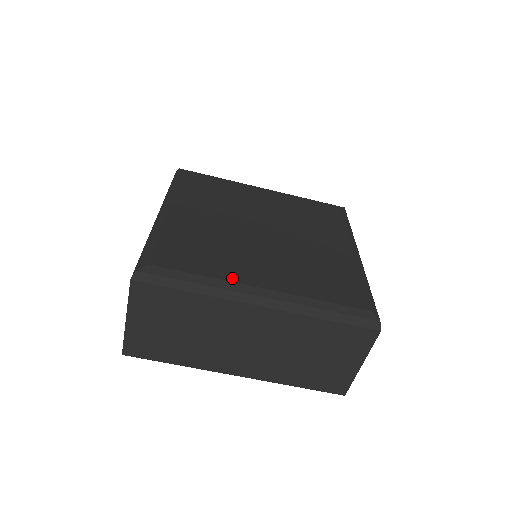
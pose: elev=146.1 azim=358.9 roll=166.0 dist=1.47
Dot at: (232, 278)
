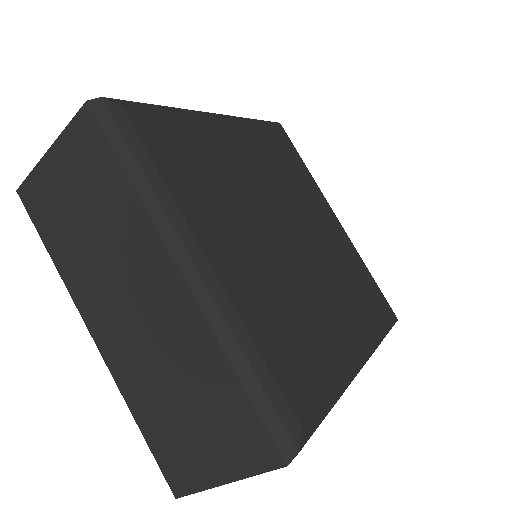
Dot at: (344, 365)
